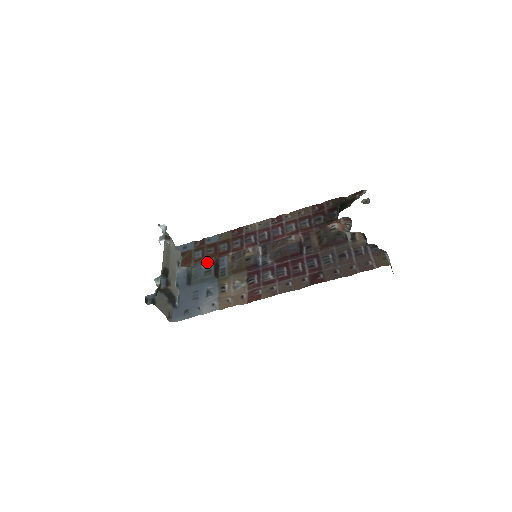
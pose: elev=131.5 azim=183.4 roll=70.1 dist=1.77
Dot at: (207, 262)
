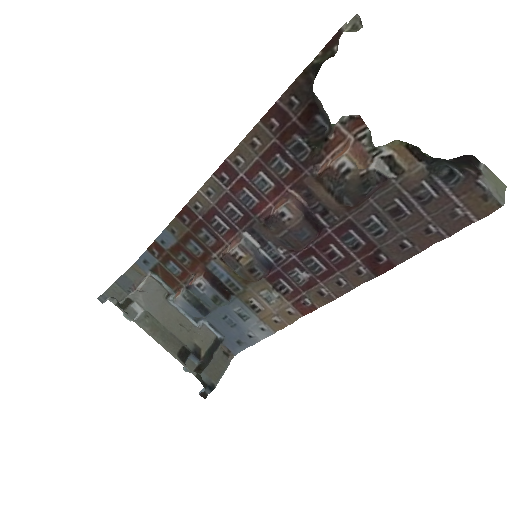
Dot at: (201, 286)
